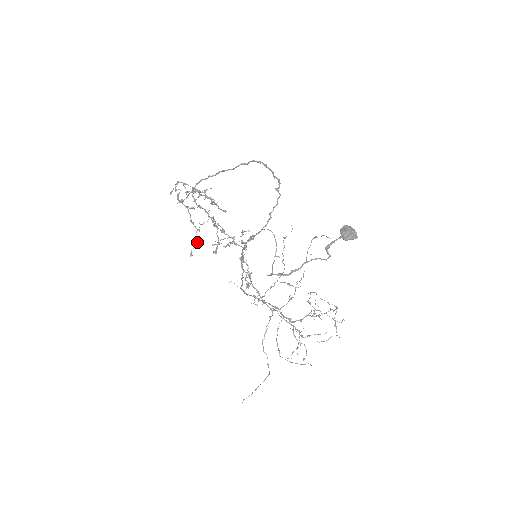
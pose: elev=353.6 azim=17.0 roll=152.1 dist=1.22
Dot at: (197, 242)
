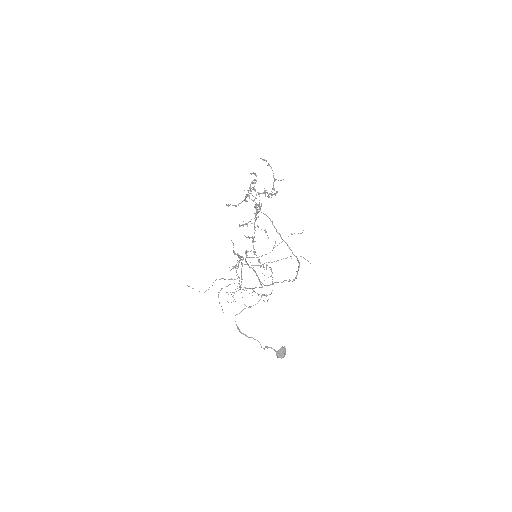
Dot at: (238, 205)
